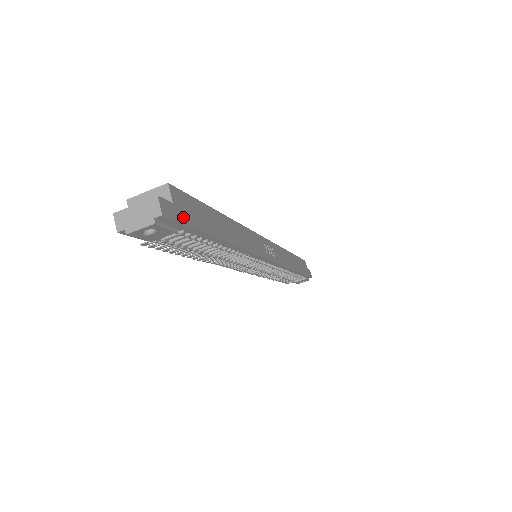
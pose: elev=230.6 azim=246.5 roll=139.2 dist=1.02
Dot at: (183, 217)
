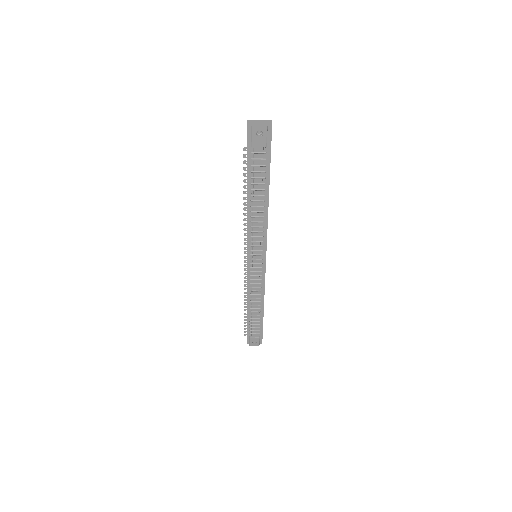
Dot at: occluded
